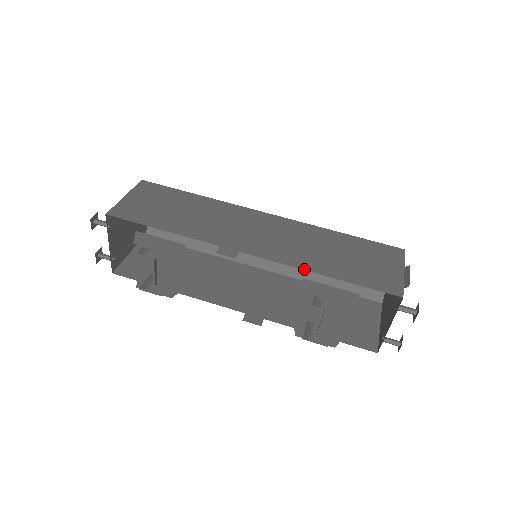
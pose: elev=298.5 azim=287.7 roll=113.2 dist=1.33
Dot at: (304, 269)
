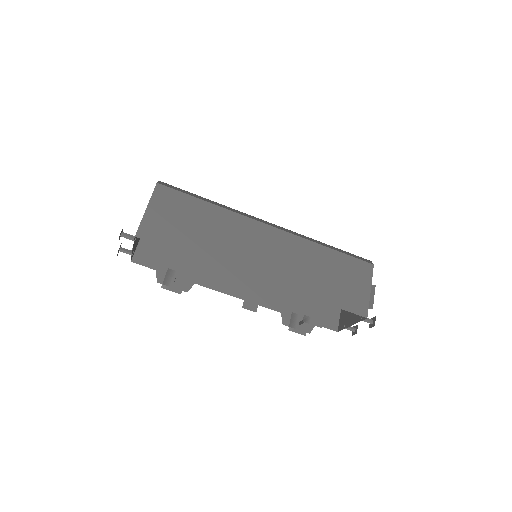
Dot at: (300, 294)
